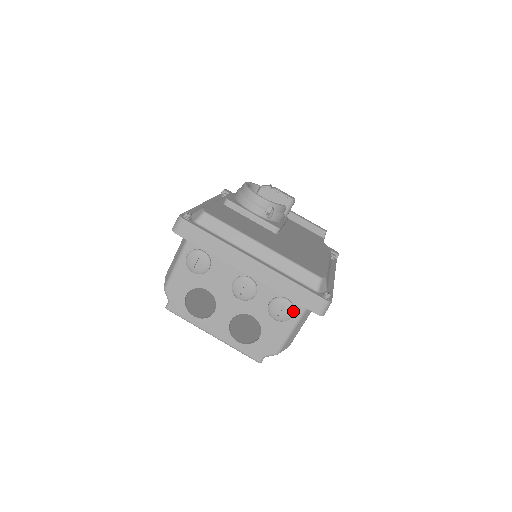
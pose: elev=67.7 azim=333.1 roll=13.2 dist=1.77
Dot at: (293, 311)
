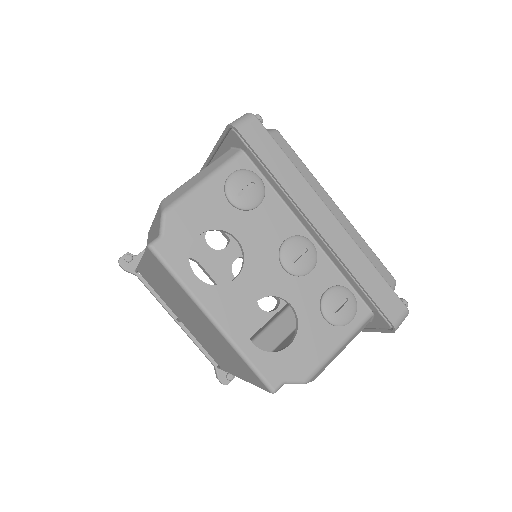
Dot at: (355, 313)
